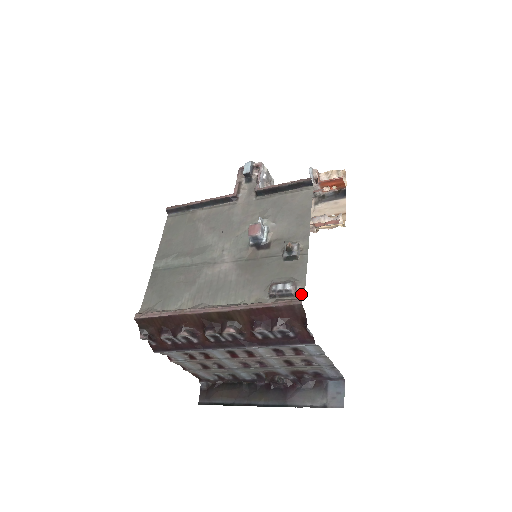
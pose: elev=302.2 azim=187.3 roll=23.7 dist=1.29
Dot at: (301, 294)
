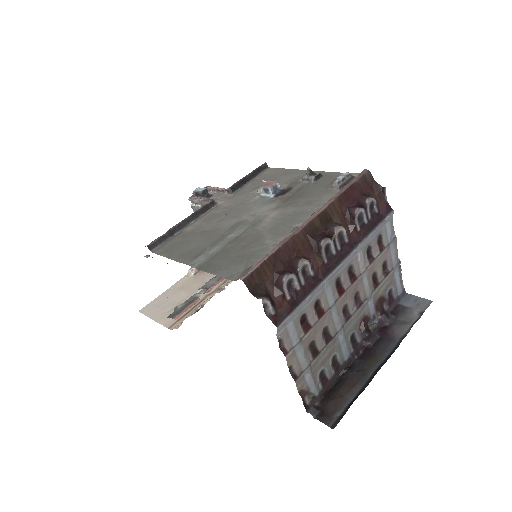
Dot at: occluded
